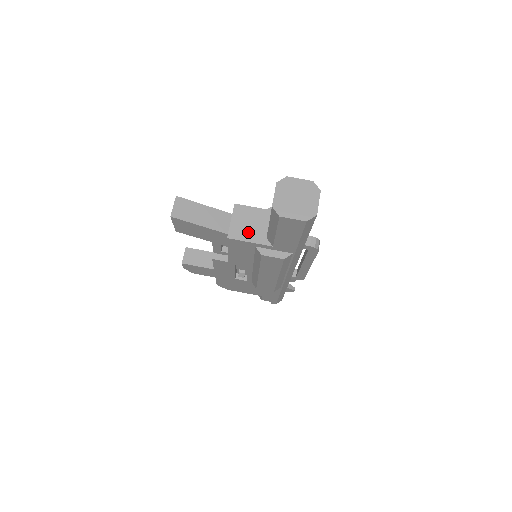
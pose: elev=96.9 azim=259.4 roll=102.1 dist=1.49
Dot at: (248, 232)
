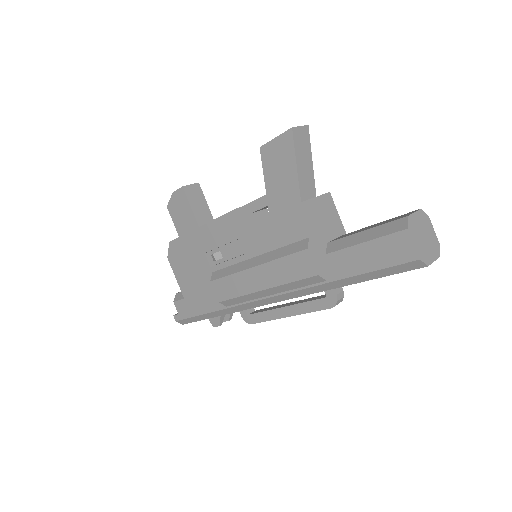
Dot at: (320, 220)
